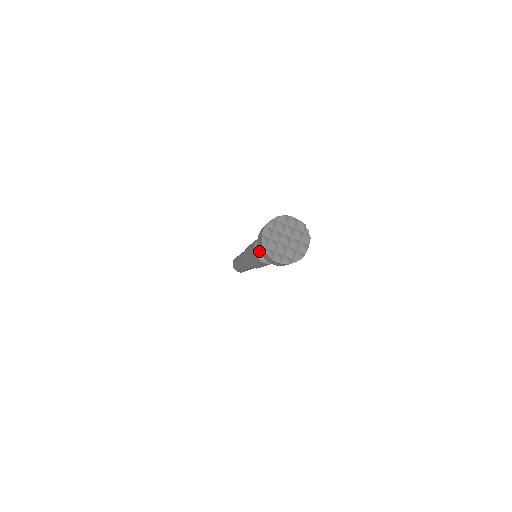
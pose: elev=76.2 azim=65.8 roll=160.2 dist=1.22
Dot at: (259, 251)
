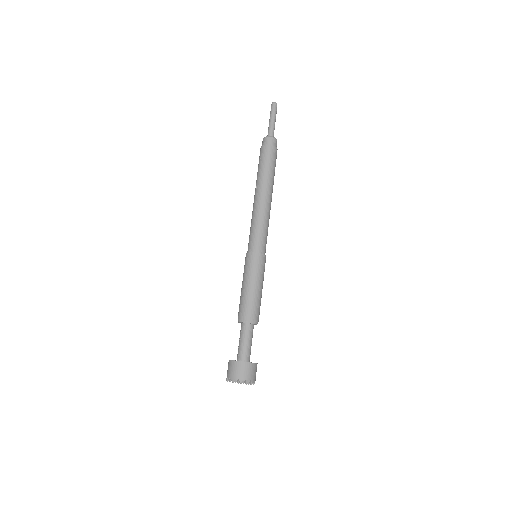
Dot at: occluded
